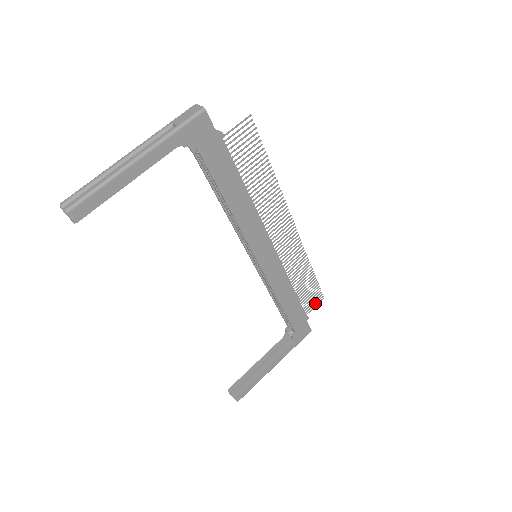
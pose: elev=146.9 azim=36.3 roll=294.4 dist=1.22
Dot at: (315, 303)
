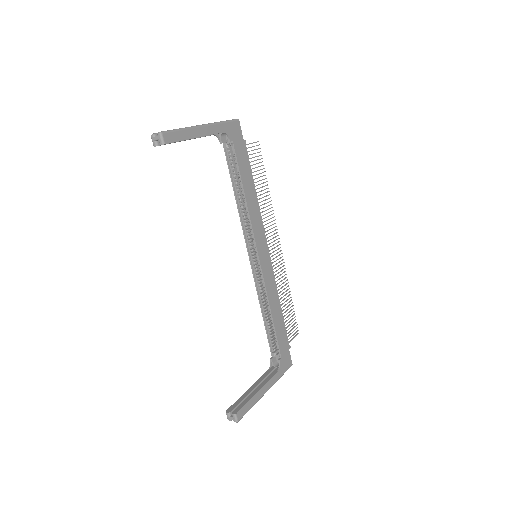
Dot at: (293, 334)
